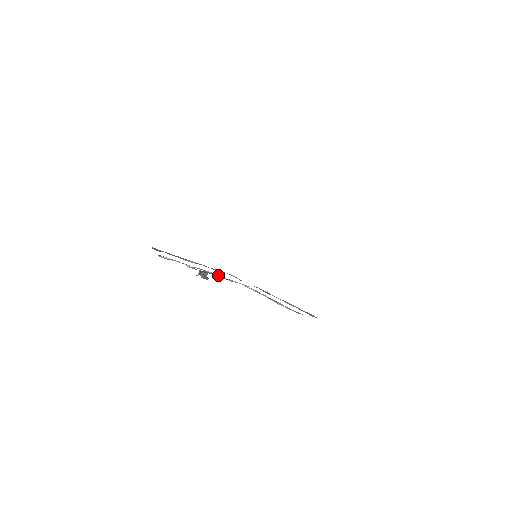
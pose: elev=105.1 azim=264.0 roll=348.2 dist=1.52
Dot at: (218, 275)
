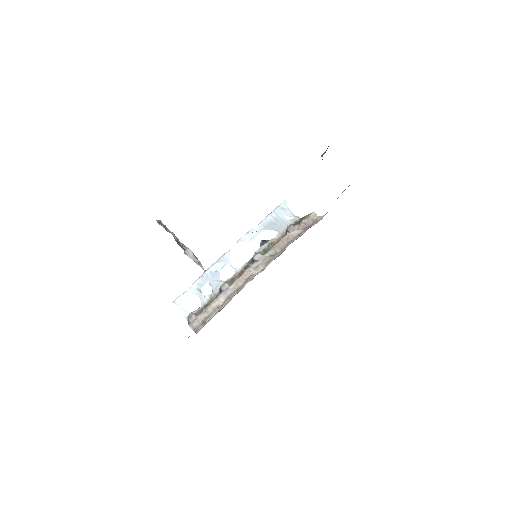
Dot at: (222, 264)
